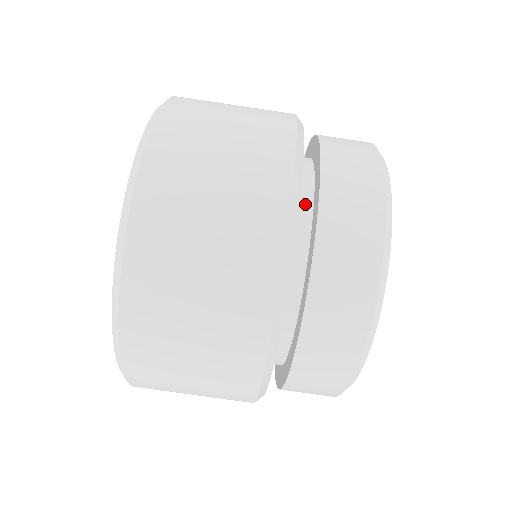
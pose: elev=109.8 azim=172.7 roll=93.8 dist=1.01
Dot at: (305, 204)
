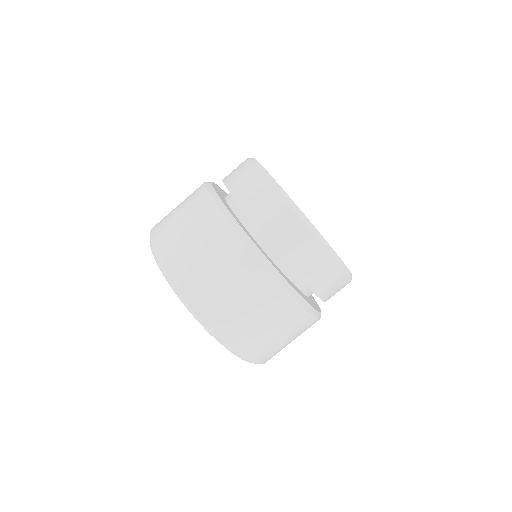
Dot at: (255, 231)
